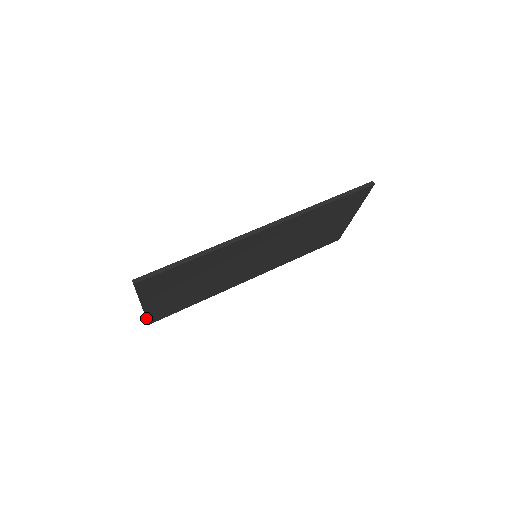
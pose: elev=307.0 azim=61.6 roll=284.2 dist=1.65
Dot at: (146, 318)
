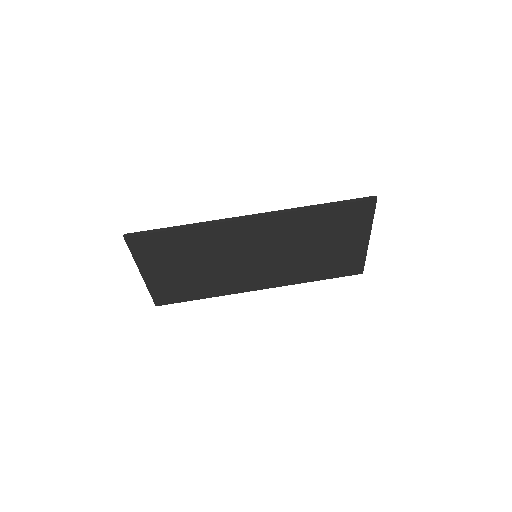
Dot at: (150, 294)
